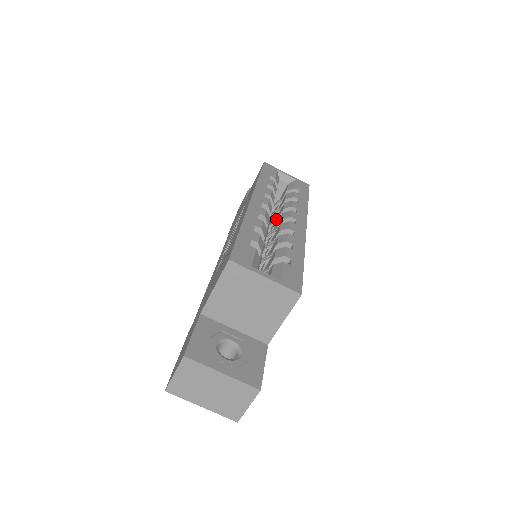
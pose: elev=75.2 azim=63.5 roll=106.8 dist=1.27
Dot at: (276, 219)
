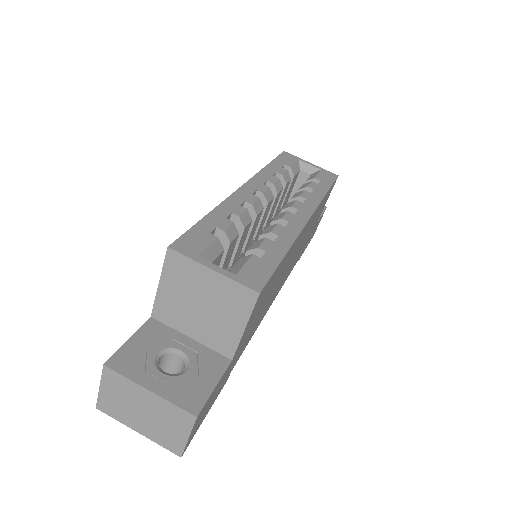
Dot at: occluded
